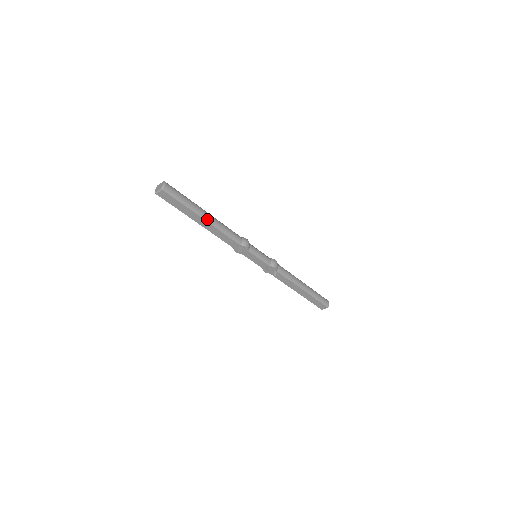
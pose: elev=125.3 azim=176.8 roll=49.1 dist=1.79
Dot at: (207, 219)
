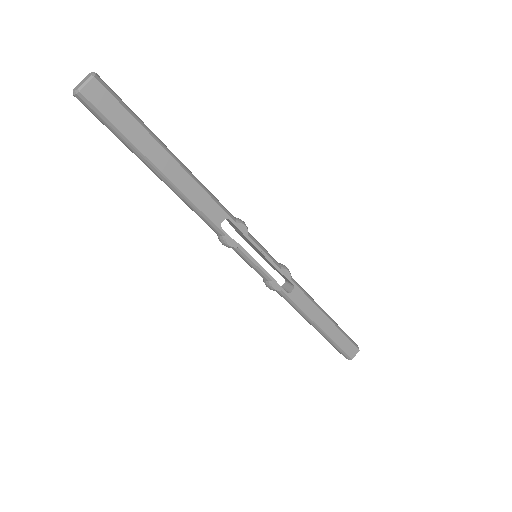
Dot at: (178, 161)
